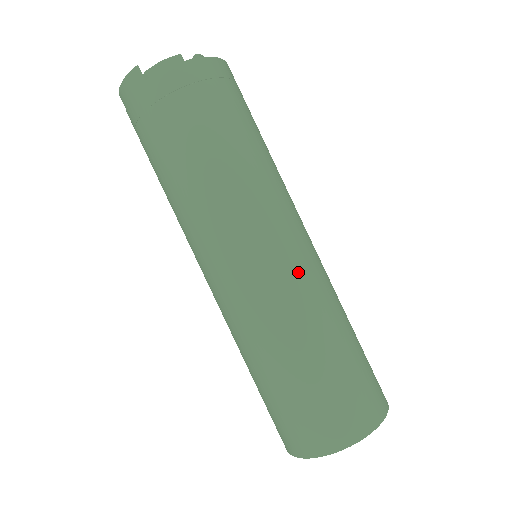
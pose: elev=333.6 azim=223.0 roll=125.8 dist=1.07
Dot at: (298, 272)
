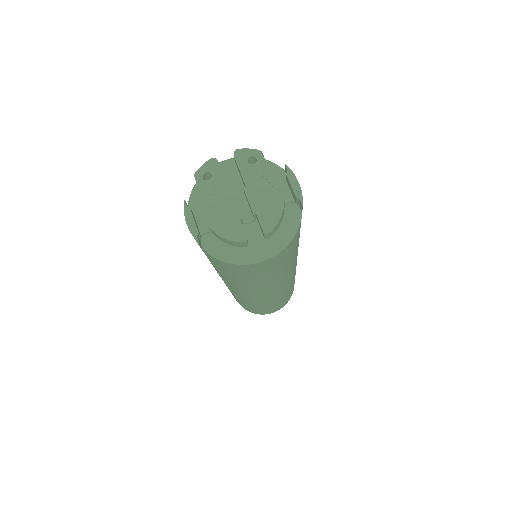
Dot at: (263, 300)
